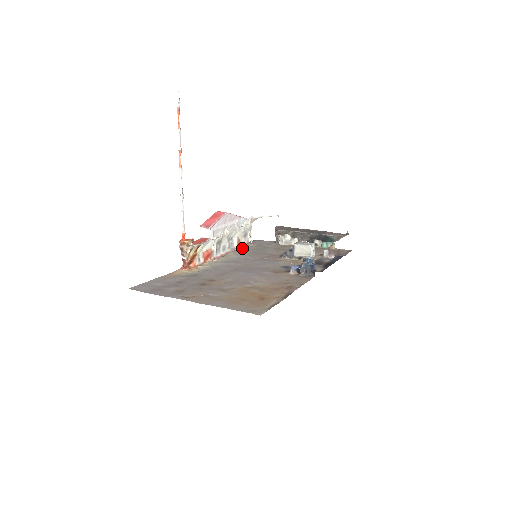
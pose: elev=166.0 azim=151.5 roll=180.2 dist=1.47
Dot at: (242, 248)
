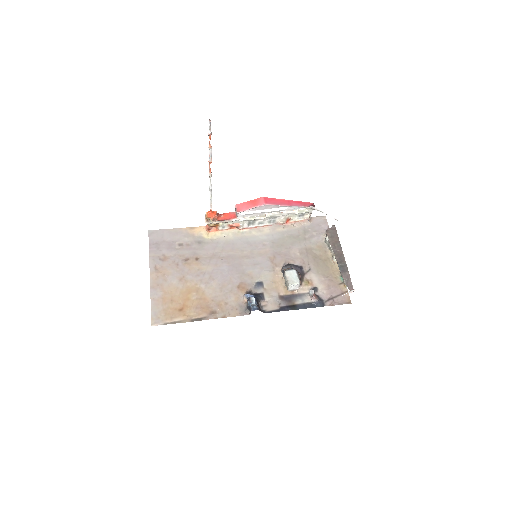
Dot at: (288, 226)
